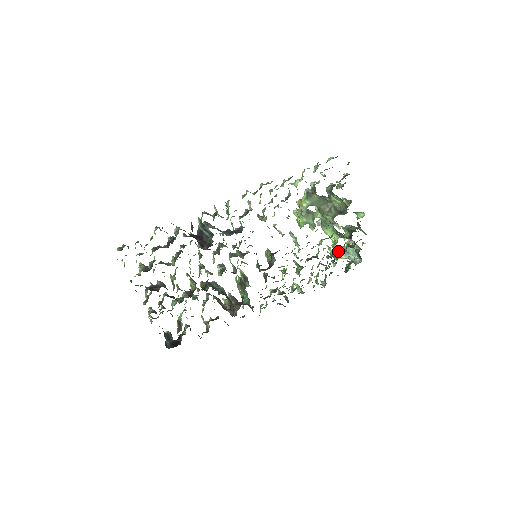
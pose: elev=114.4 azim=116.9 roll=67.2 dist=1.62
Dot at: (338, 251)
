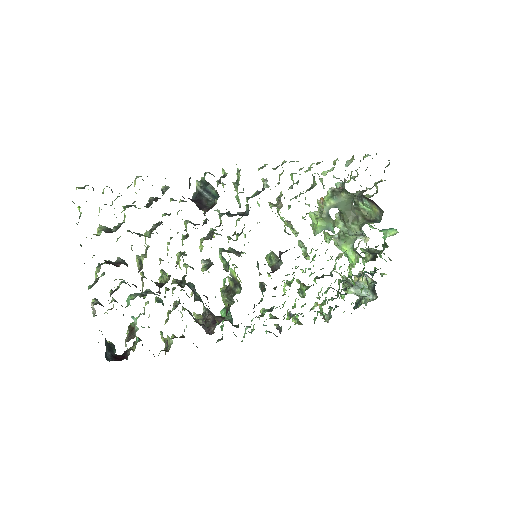
Dot at: (355, 275)
